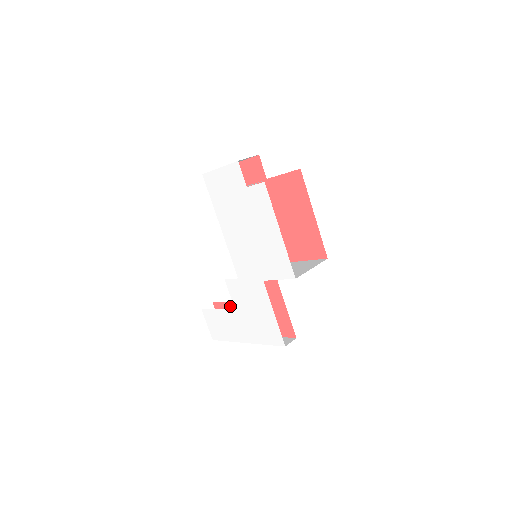
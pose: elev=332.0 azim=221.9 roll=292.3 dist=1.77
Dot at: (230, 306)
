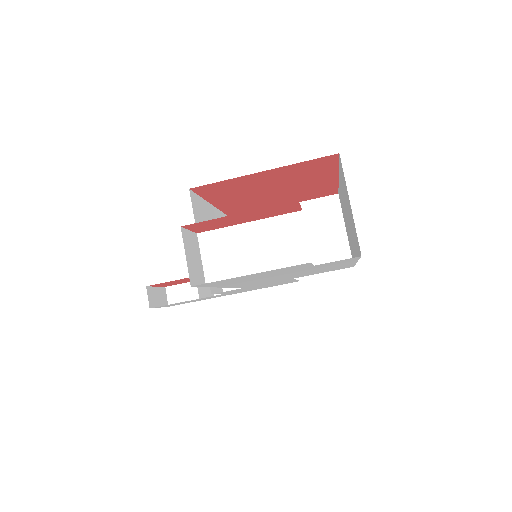
Dot at: occluded
